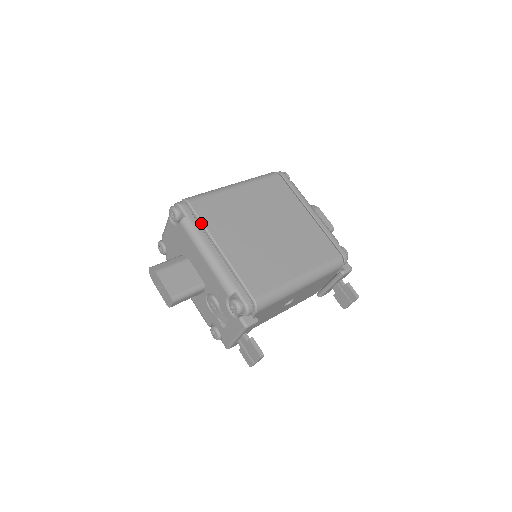
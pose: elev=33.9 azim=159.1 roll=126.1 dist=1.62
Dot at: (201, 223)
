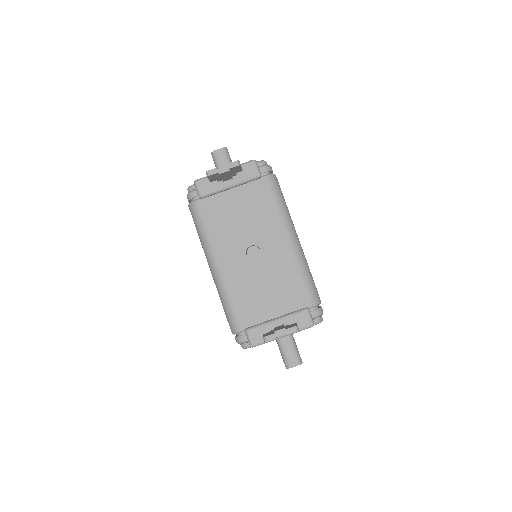
Dot at: occluded
